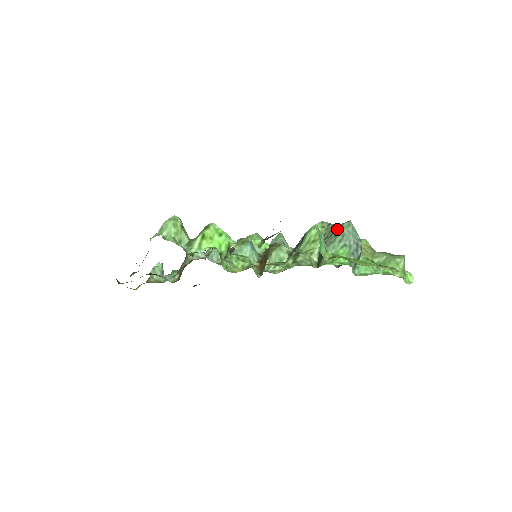
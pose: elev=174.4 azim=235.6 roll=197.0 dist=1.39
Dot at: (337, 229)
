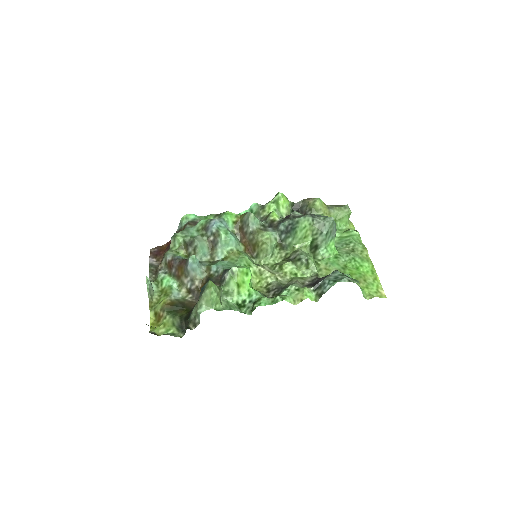
Dot at: (325, 228)
